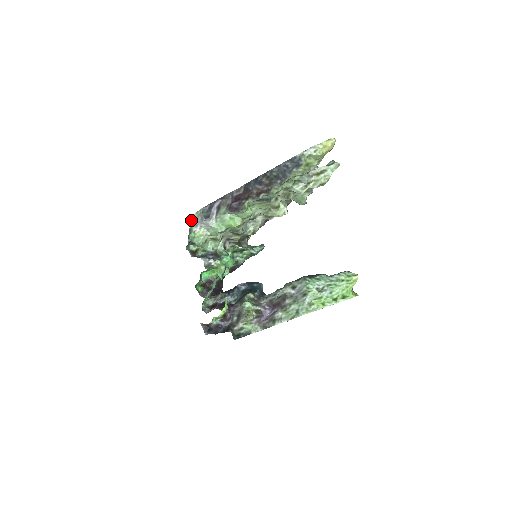
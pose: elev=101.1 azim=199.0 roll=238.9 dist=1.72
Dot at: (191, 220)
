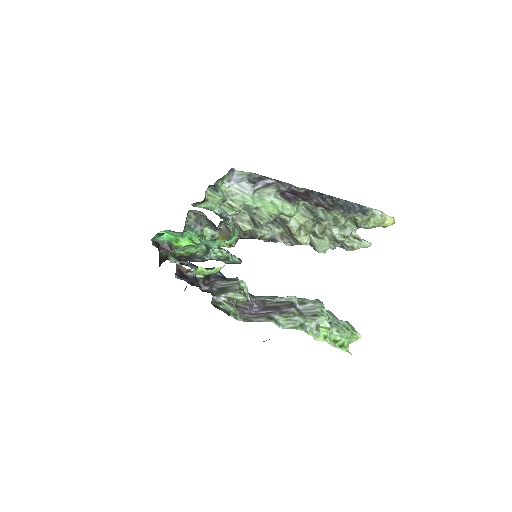
Dot at: (230, 171)
